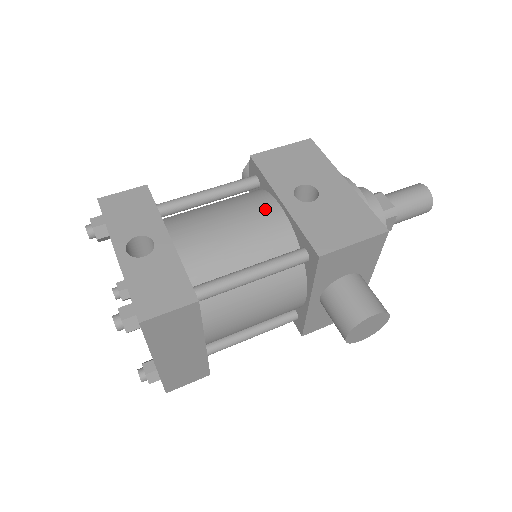
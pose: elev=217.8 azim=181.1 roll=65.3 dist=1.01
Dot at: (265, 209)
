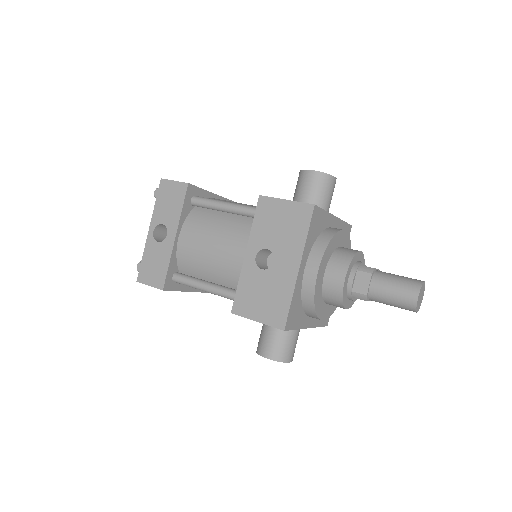
Dot at: (237, 251)
